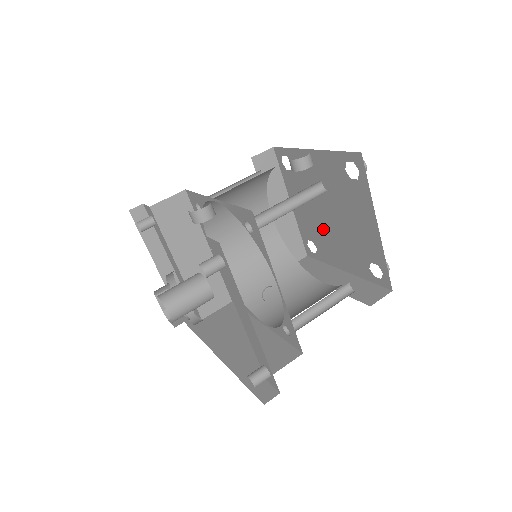
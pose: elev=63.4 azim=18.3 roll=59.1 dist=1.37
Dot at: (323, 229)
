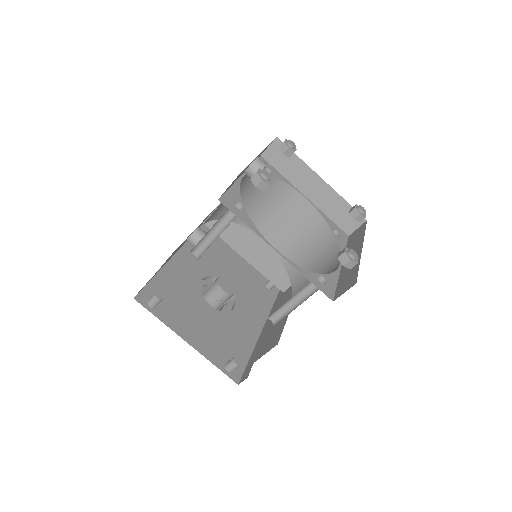
Dot at: occluded
